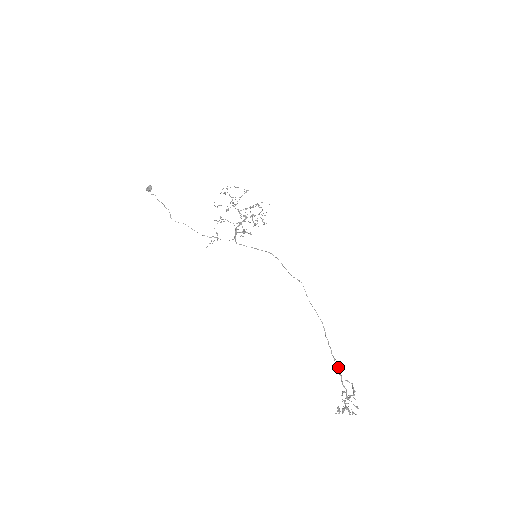
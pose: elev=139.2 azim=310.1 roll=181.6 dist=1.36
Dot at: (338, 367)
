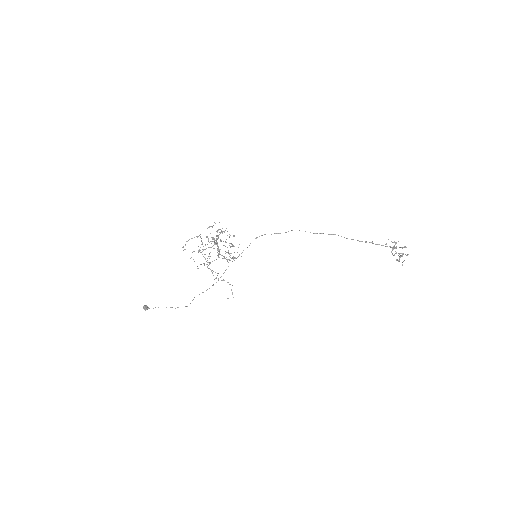
Dot at: (372, 243)
